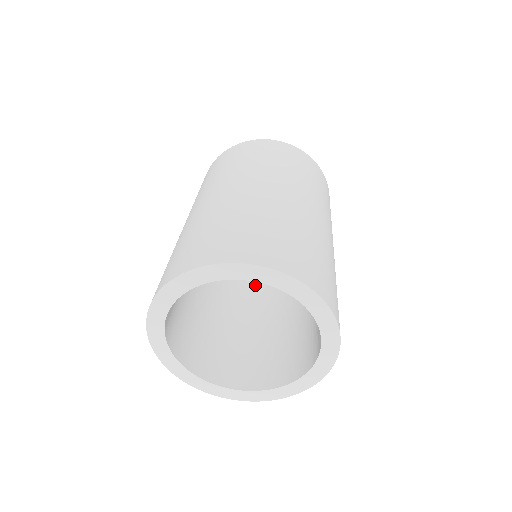
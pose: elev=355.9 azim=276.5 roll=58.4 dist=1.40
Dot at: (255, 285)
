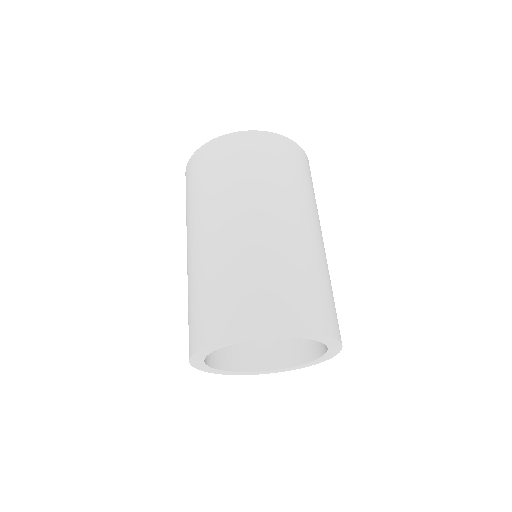
Dot at: occluded
